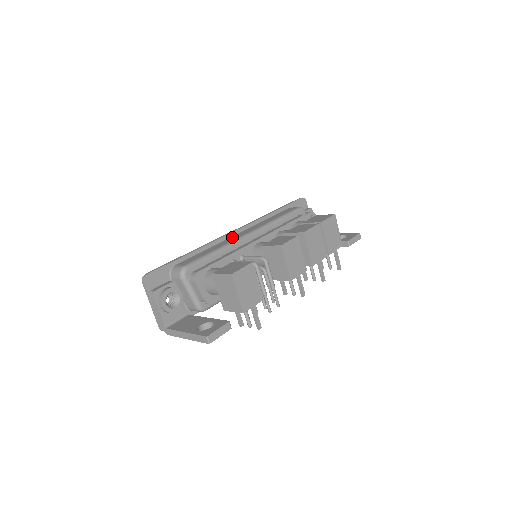
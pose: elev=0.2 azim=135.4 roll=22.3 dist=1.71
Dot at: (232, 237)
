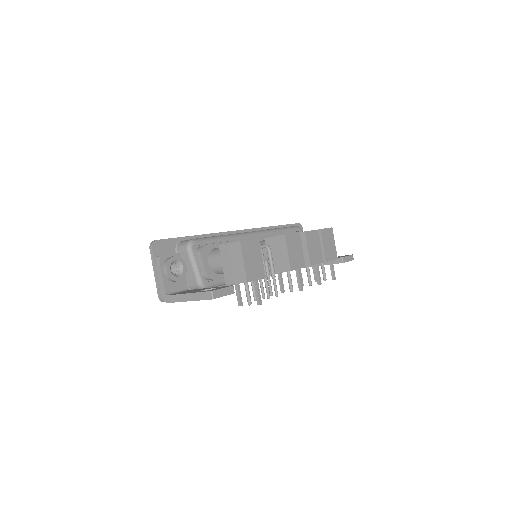
Dot at: occluded
